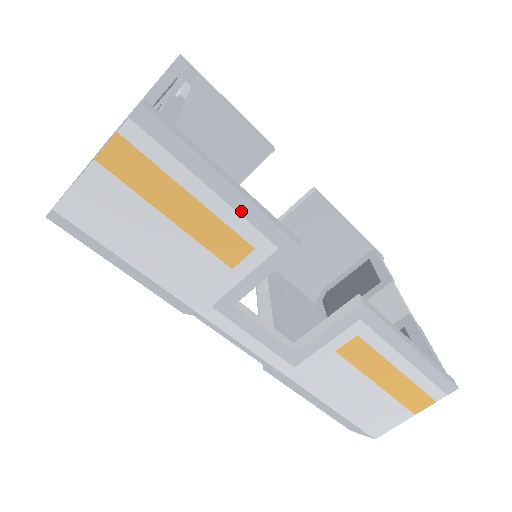
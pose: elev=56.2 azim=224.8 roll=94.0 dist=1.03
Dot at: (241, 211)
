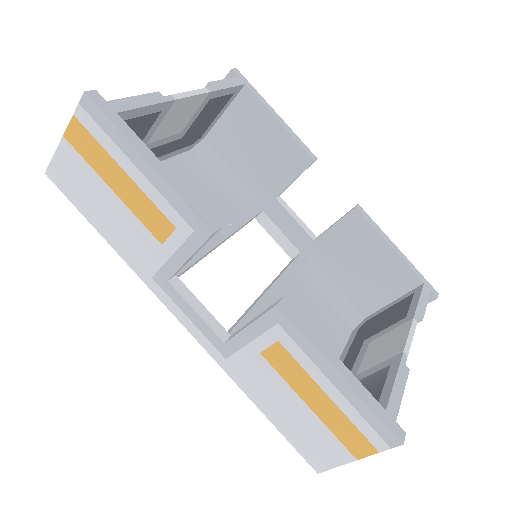
Dot at: (161, 190)
